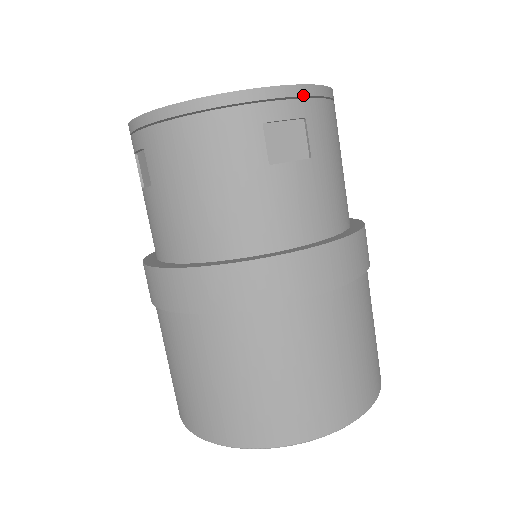
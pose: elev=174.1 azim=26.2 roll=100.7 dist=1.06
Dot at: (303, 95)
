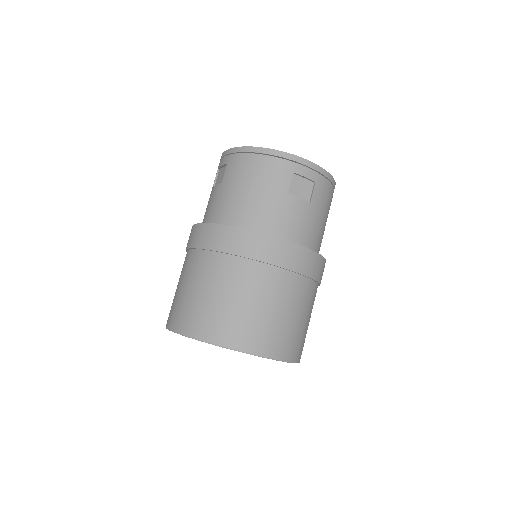
Dot at: (318, 171)
